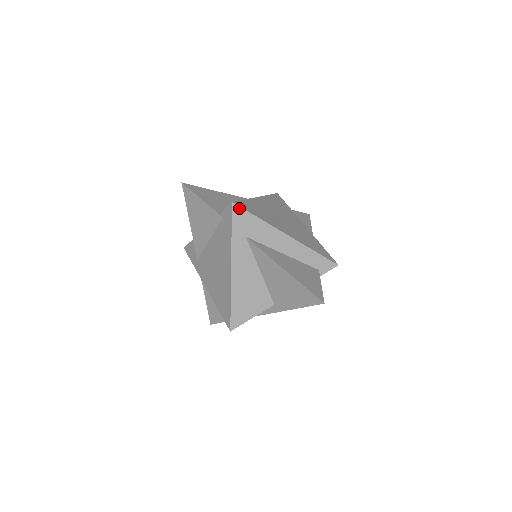
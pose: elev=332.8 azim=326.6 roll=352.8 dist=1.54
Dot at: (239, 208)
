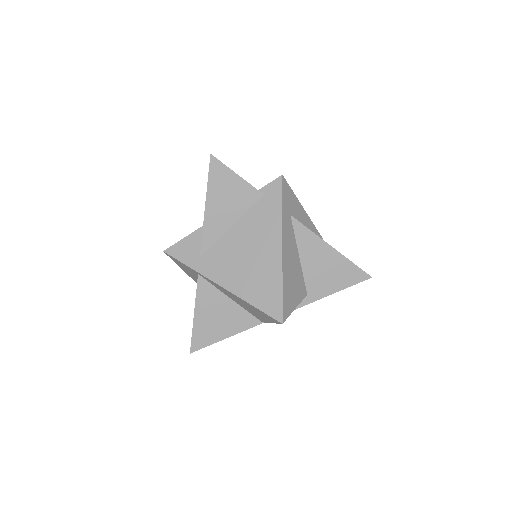
Dot at: (286, 183)
